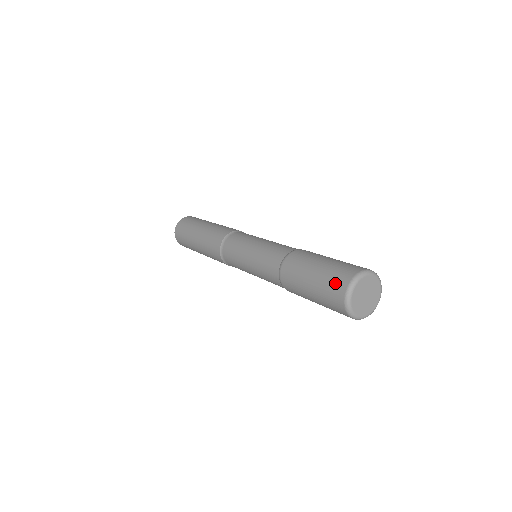
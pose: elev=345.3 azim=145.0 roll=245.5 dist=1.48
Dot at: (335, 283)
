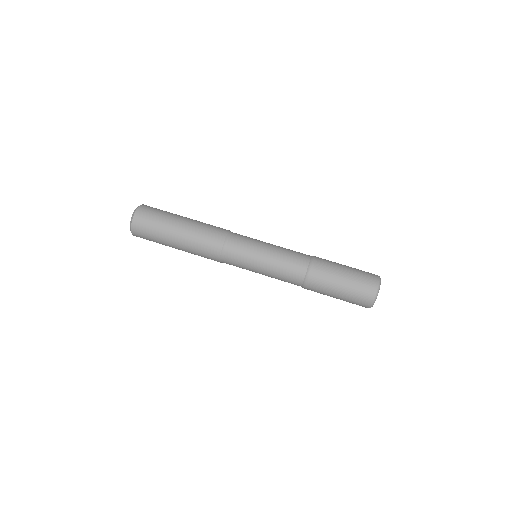
Dot at: (362, 297)
